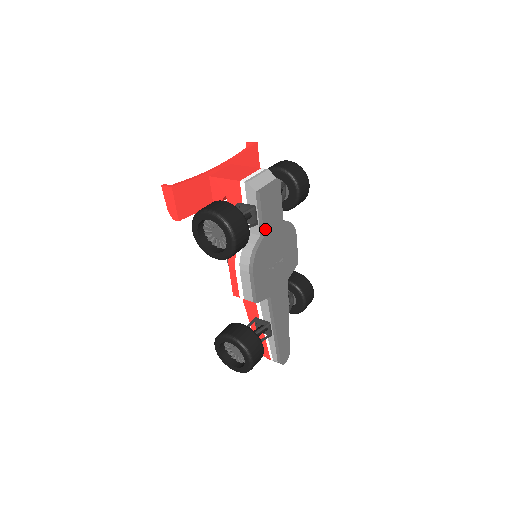
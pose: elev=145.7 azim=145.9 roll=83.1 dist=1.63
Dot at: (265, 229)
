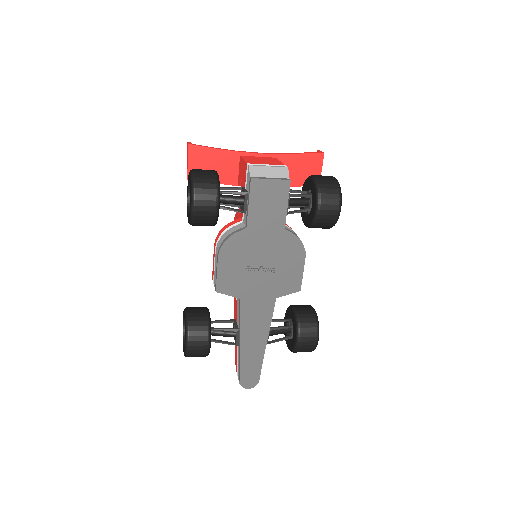
Dot at: (251, 221)
